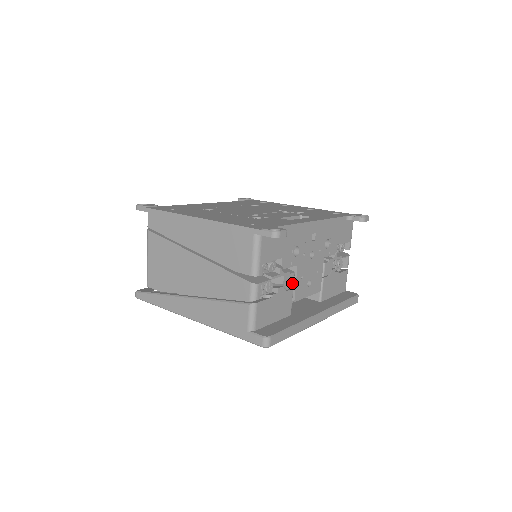
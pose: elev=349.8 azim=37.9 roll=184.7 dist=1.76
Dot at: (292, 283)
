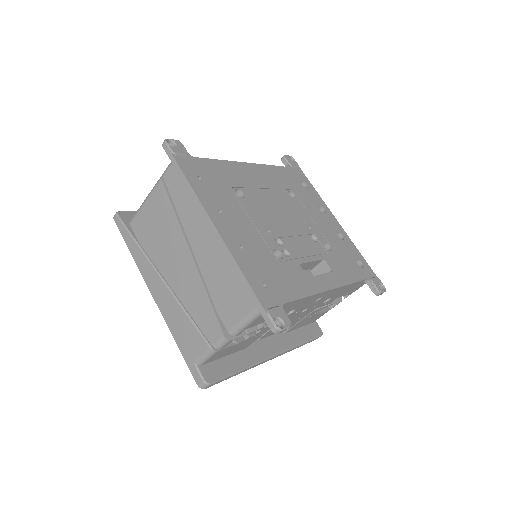
Dot at: (266, 331)
